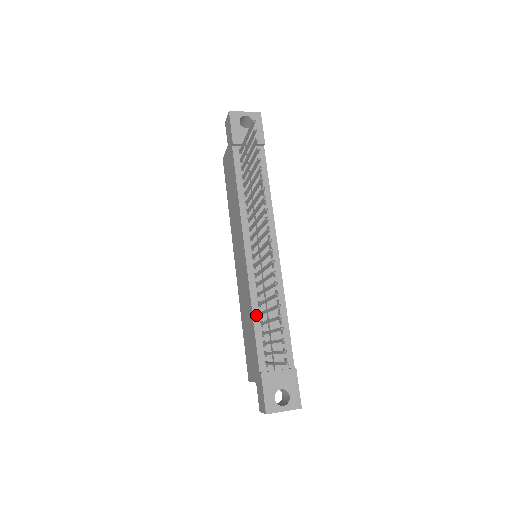
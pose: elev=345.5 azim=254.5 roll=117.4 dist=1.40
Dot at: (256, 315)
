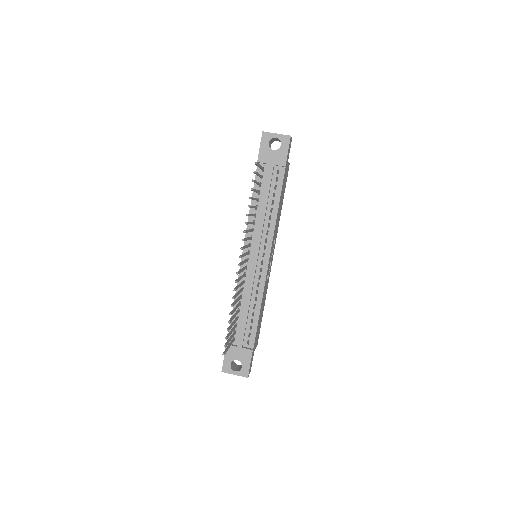
Dot at: (236, 303)
